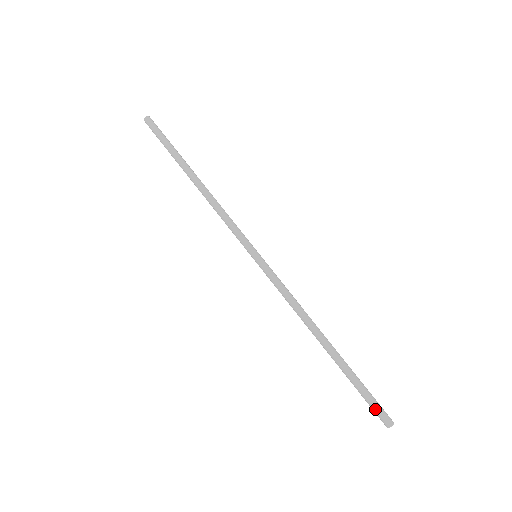
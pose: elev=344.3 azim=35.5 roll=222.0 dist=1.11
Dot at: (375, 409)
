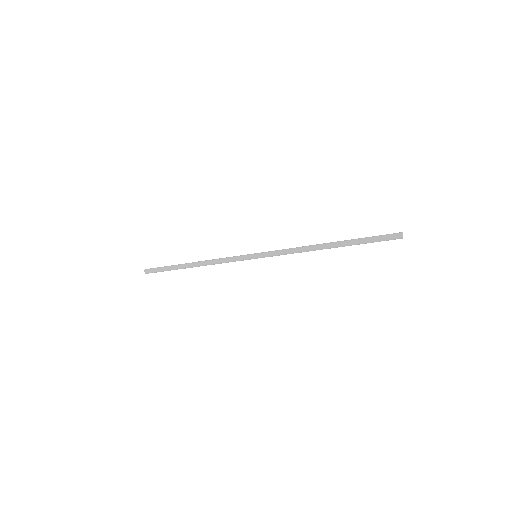
Dot at: (385, 236)
